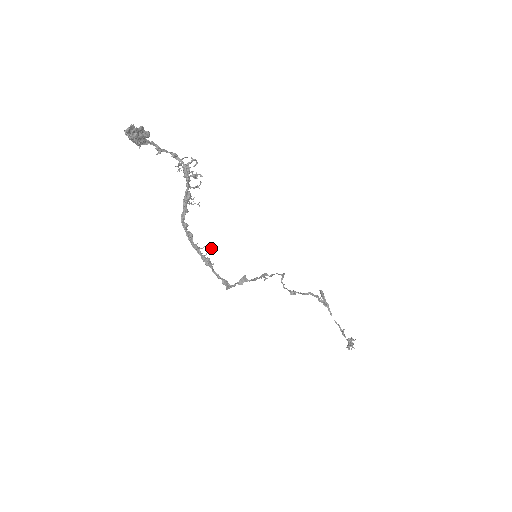
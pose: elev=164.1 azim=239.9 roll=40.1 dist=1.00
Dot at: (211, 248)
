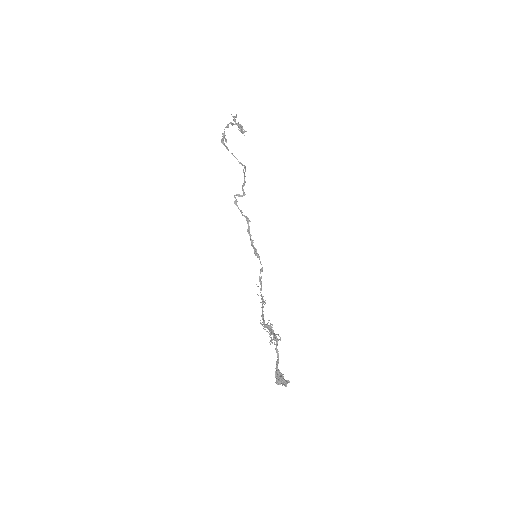
Dot at: (265, 302)
